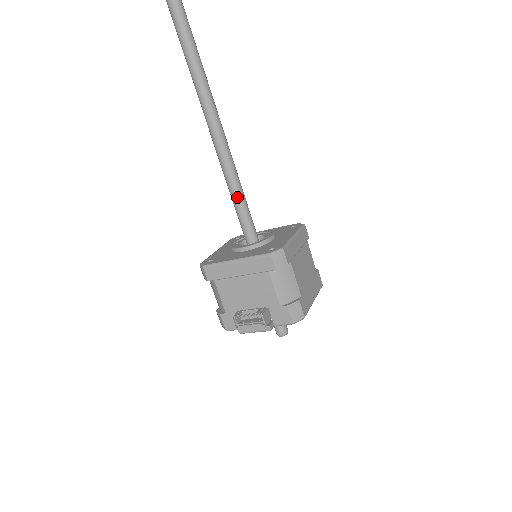
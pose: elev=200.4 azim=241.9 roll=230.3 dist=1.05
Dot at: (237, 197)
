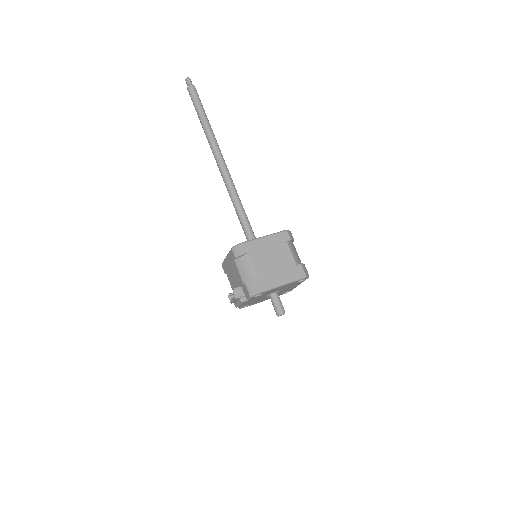
Dot at: (239, 217)
